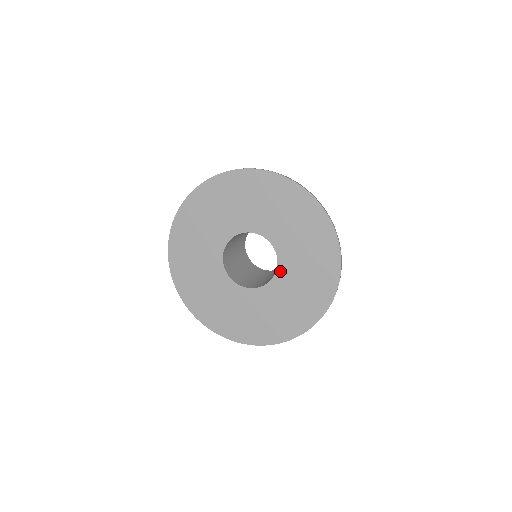
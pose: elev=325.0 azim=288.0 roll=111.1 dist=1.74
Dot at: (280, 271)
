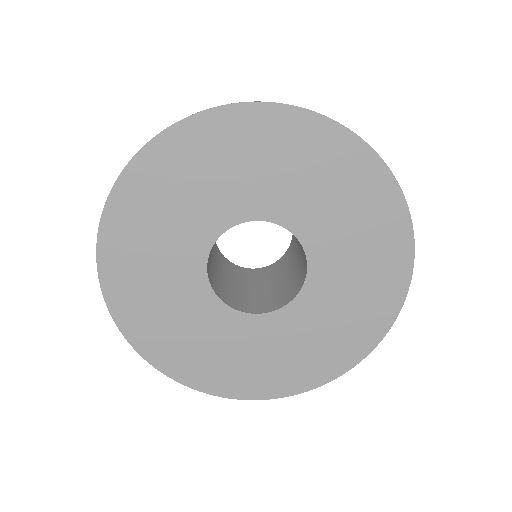
Dot at: (313, 274)
